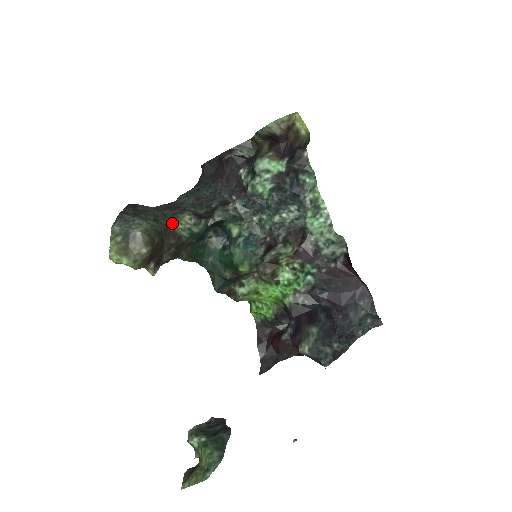
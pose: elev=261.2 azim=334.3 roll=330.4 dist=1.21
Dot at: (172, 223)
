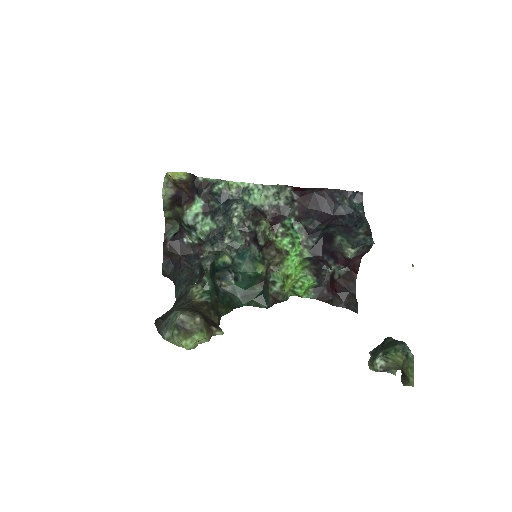
Dot at: (191, 301)
